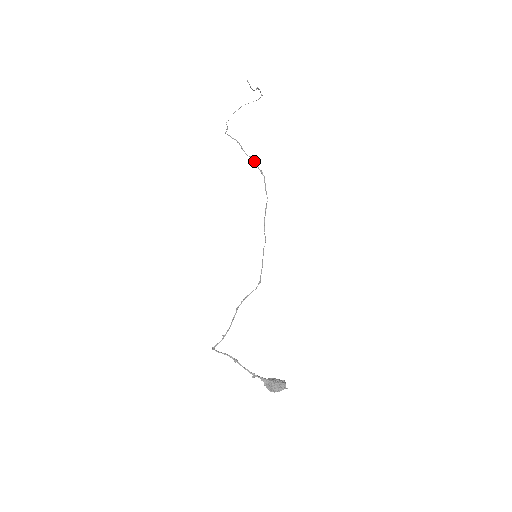
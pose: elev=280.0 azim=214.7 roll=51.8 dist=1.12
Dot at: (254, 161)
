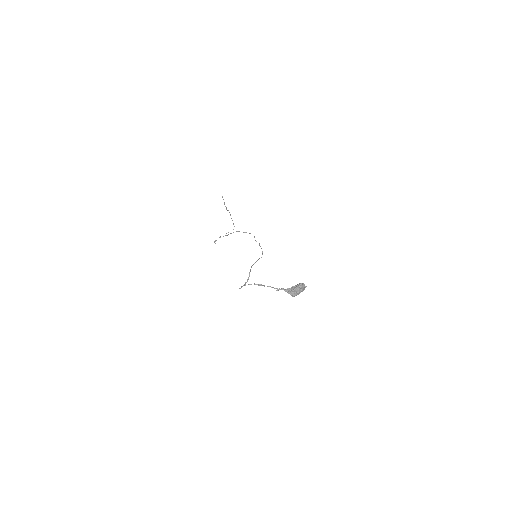
Dot at: (239, 231)
